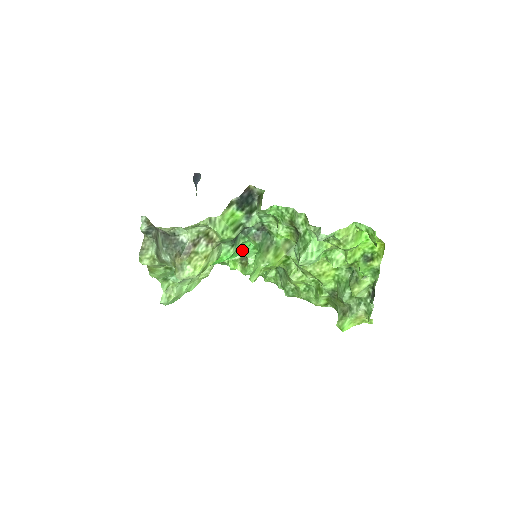
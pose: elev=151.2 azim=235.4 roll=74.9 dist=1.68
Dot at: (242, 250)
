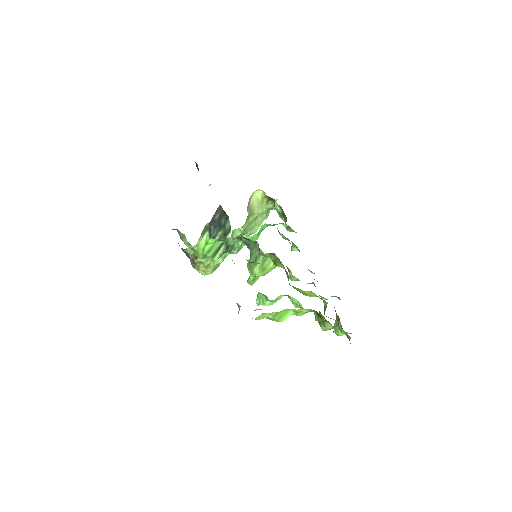
Dot at: occluded
